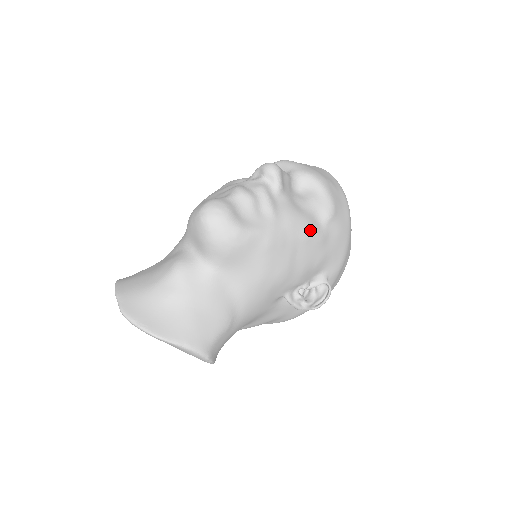
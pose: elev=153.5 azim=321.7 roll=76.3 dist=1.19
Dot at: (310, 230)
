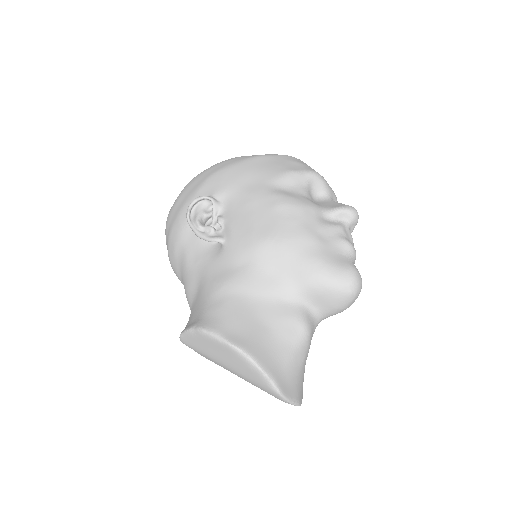
Dot at: occluded
